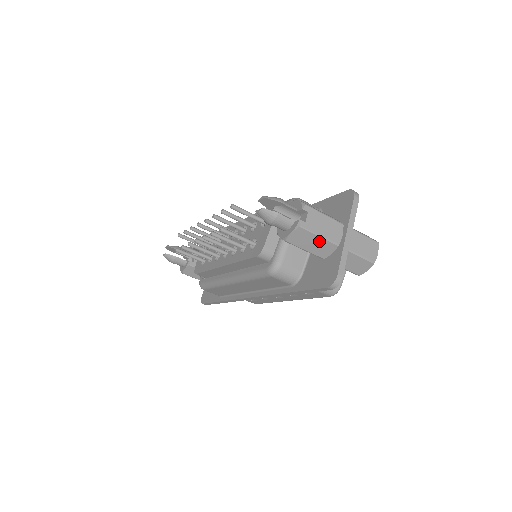
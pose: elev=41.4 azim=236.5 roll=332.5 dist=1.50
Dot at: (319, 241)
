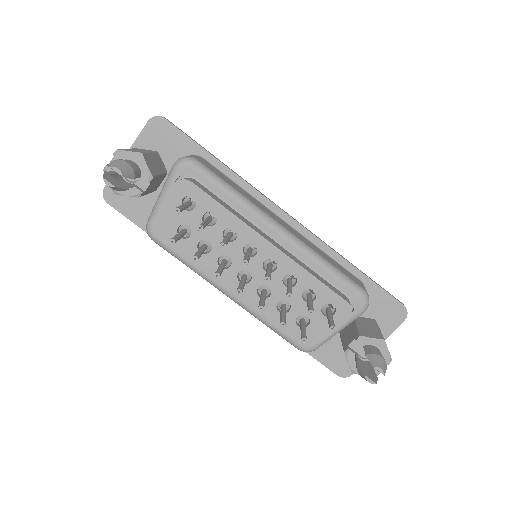
Dot at: occluded
